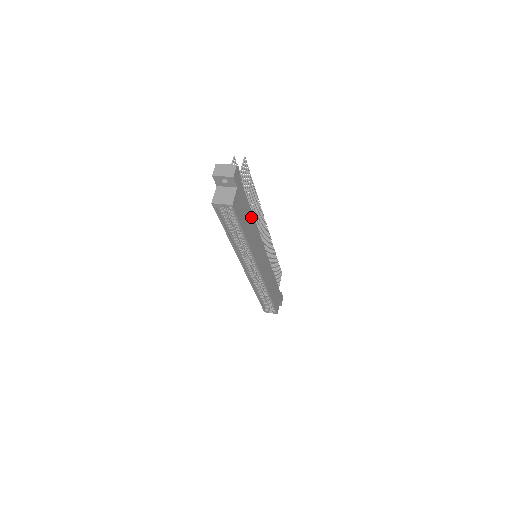
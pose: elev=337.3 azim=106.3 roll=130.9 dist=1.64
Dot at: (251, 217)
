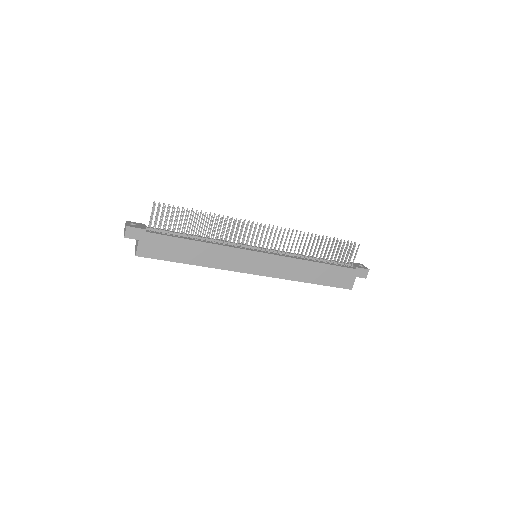
Dot at: (193, 244)
